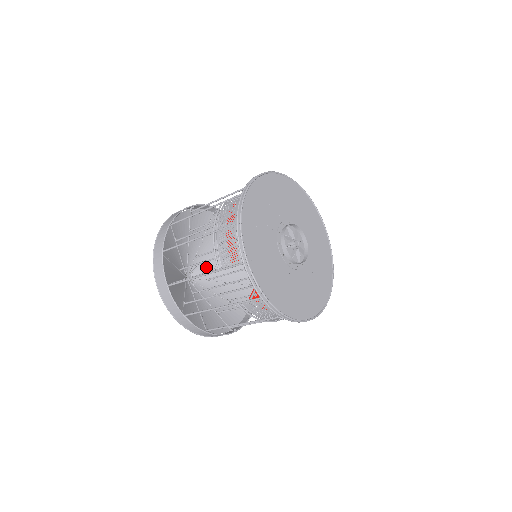
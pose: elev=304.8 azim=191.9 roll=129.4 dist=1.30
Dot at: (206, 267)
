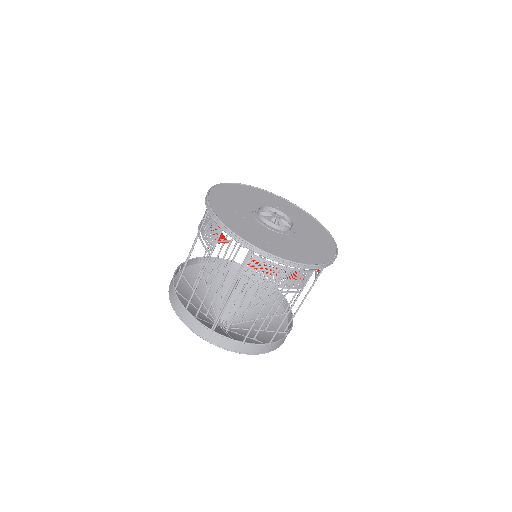
Dot at: (236, 314)
